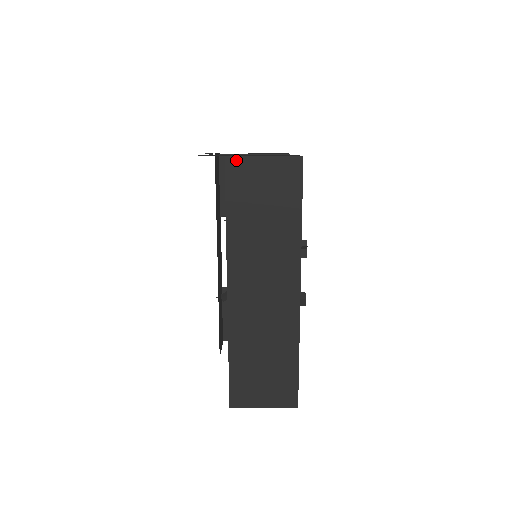
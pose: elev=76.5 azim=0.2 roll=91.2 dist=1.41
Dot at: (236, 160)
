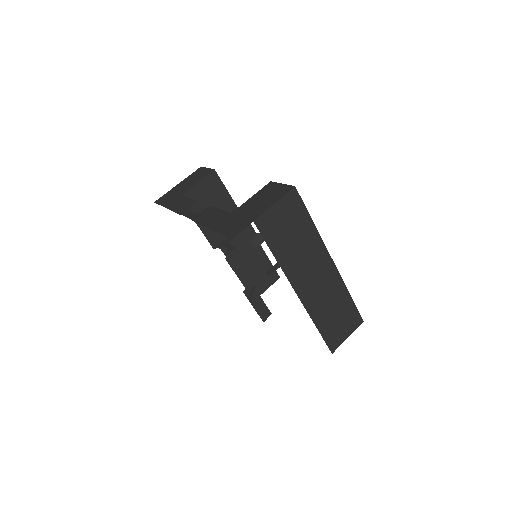
Dot at: (261, 218)
